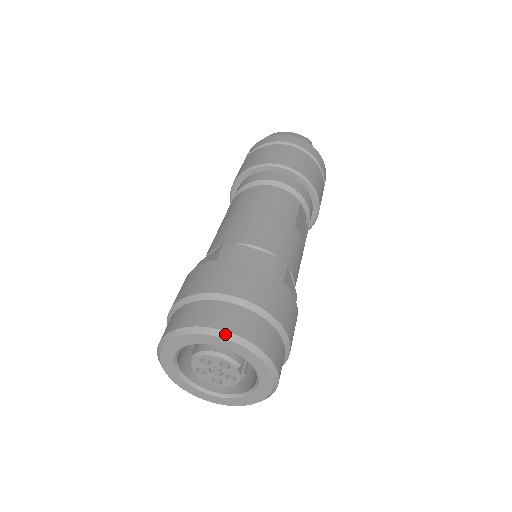
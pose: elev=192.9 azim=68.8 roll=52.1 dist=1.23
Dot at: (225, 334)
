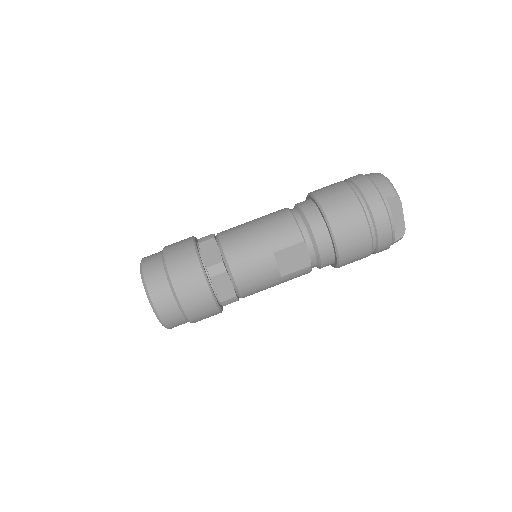
Dot at: (142, 276)
